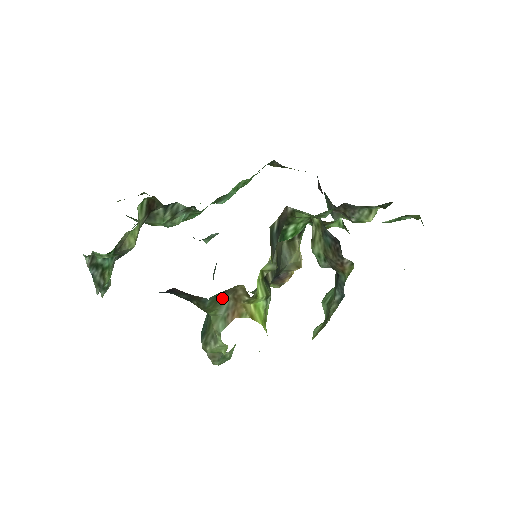
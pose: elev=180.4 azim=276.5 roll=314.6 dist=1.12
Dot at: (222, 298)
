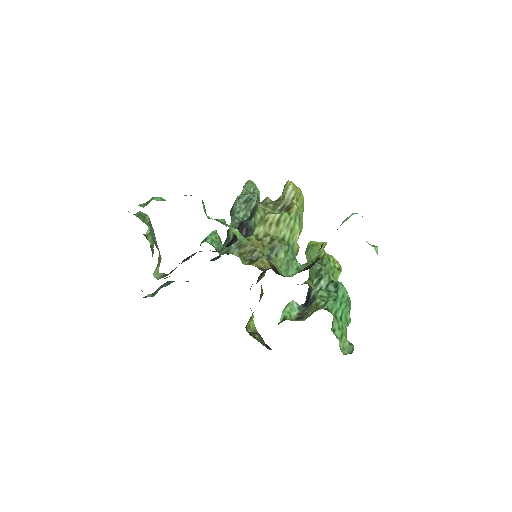
Dot at: occluded
